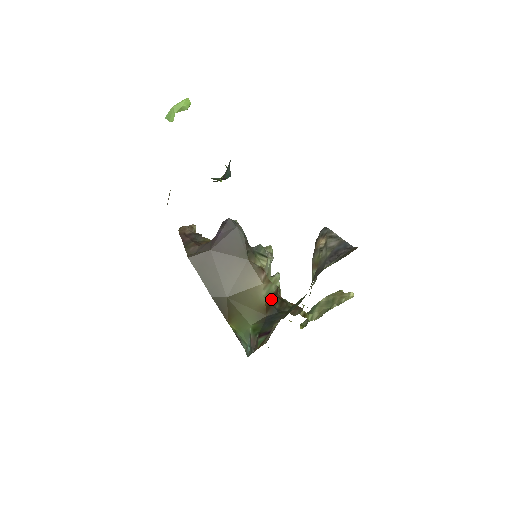
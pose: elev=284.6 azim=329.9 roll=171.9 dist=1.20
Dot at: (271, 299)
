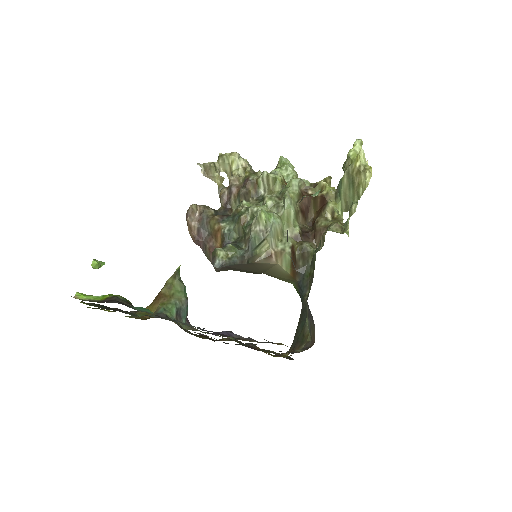
Dot at: (292, 267)
